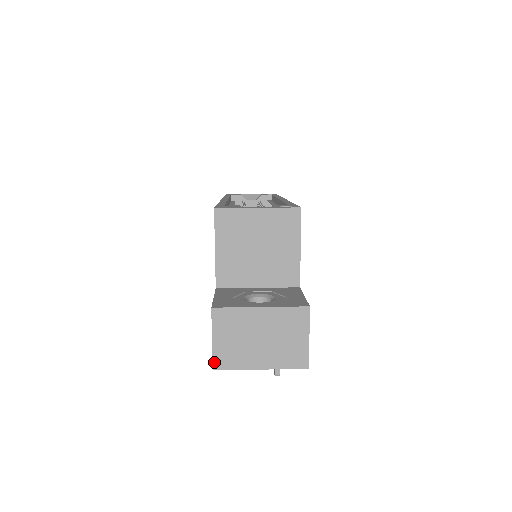
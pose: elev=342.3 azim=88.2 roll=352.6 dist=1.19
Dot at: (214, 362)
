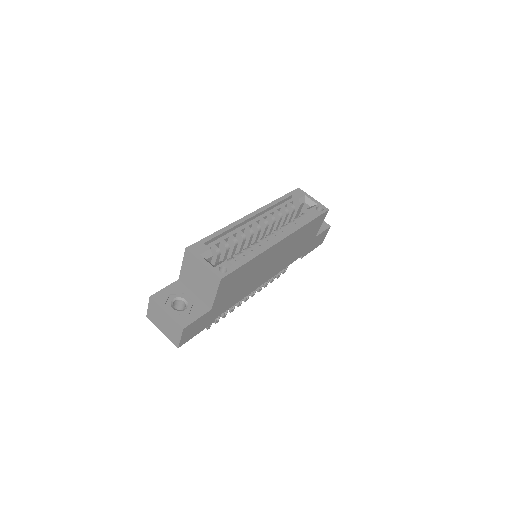
Dot at: (147, 314)
